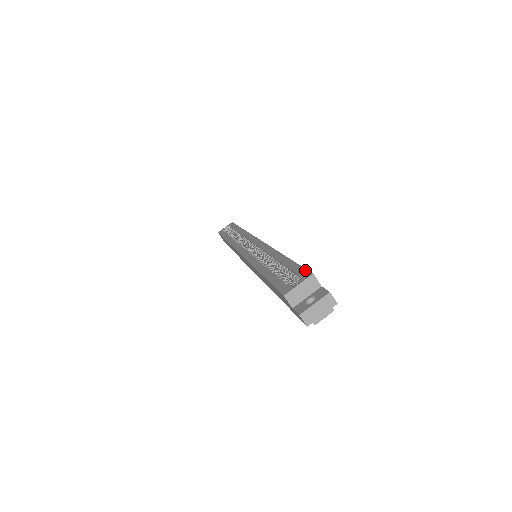
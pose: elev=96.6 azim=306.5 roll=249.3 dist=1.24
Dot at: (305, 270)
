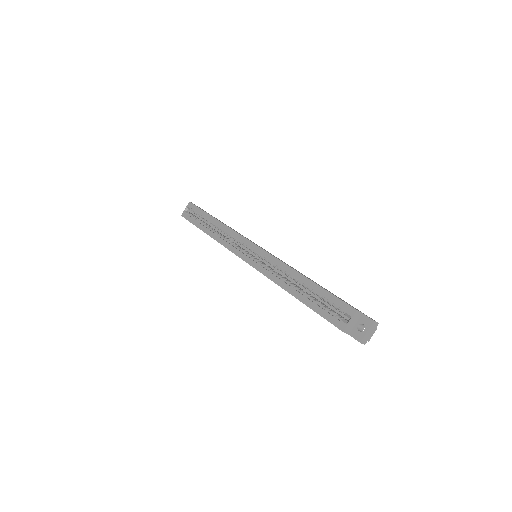
Dot at: (346, 304)
